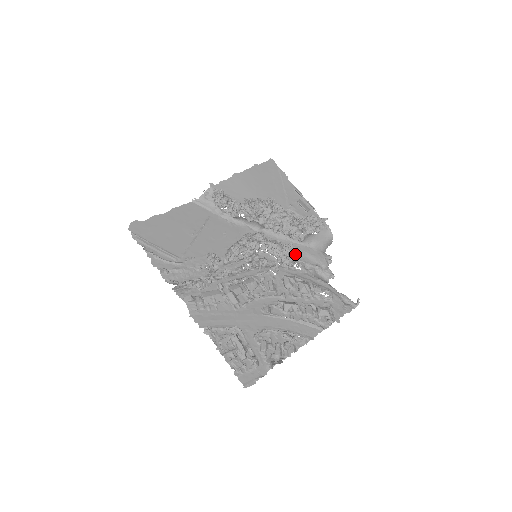
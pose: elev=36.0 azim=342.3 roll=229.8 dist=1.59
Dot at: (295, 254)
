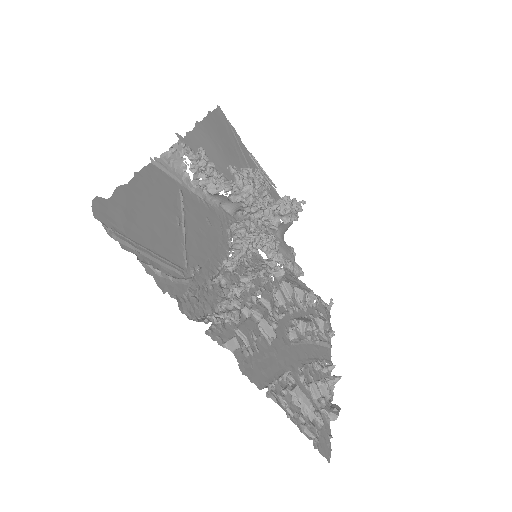
Dot at: occluded
